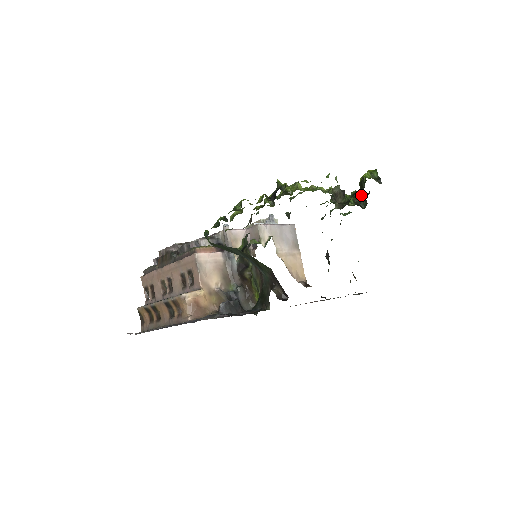
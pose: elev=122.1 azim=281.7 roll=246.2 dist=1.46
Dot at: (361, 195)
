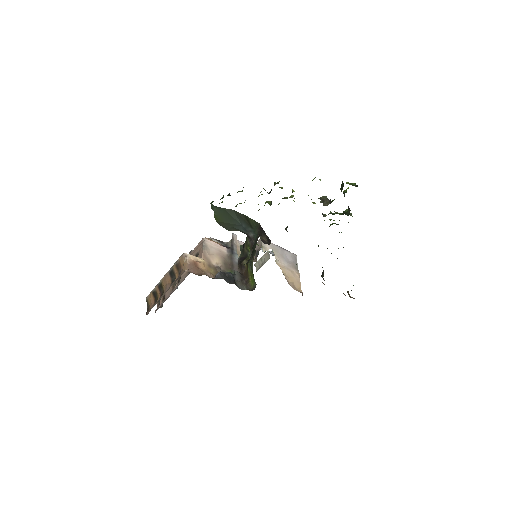
Dot at: (347, 210)
